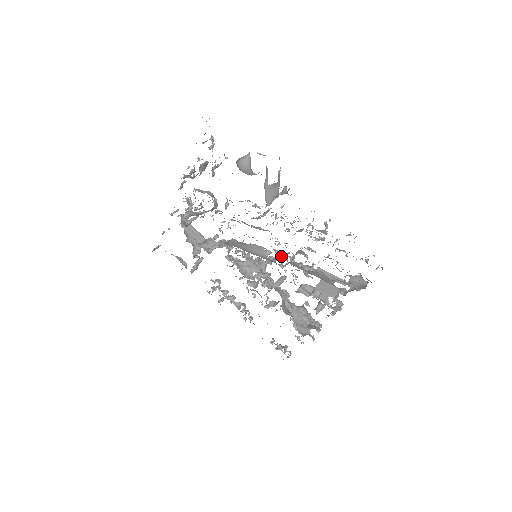
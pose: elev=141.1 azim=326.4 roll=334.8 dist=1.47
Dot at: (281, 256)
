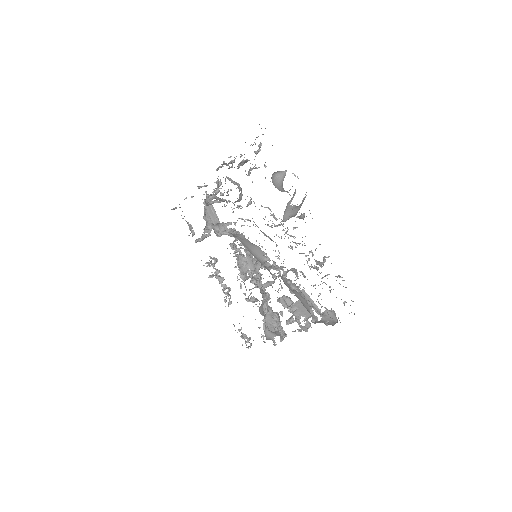
Dot at: (277, 267)
